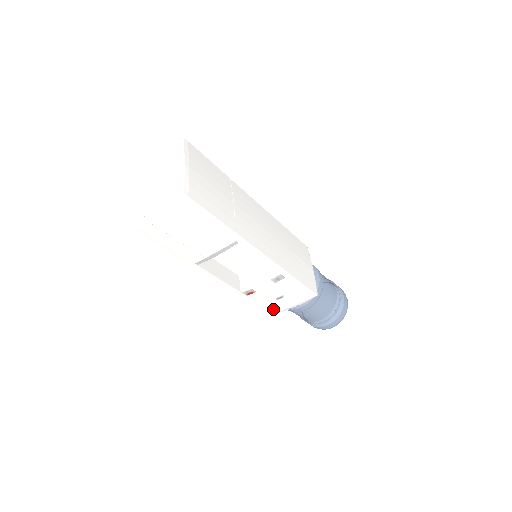
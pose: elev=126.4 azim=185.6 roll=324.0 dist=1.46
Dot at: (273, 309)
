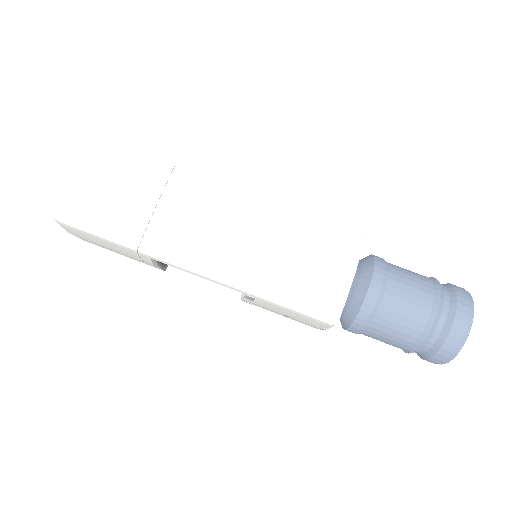
Dot at: (305, 324)
